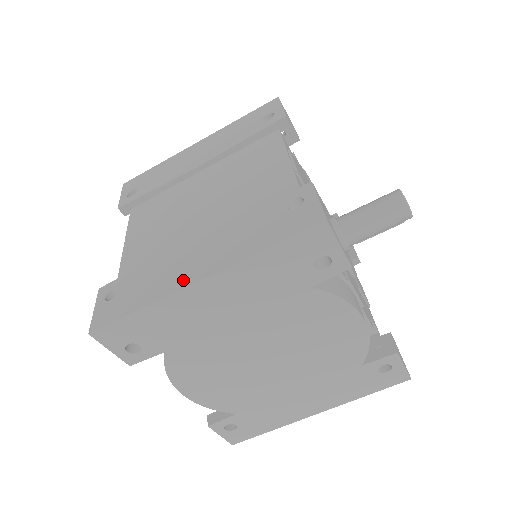
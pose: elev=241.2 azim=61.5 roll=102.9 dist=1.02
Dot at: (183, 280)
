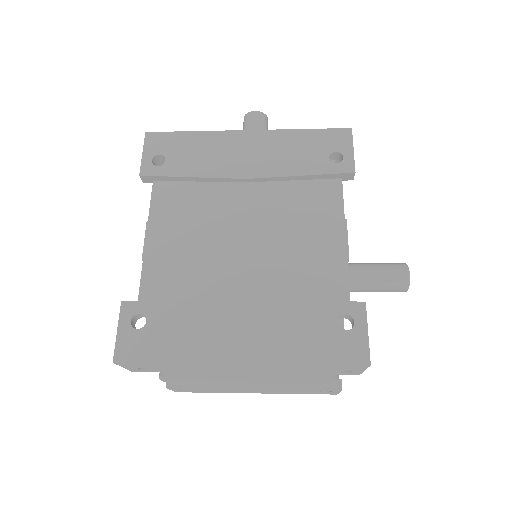
Dot at: (223, 352)
